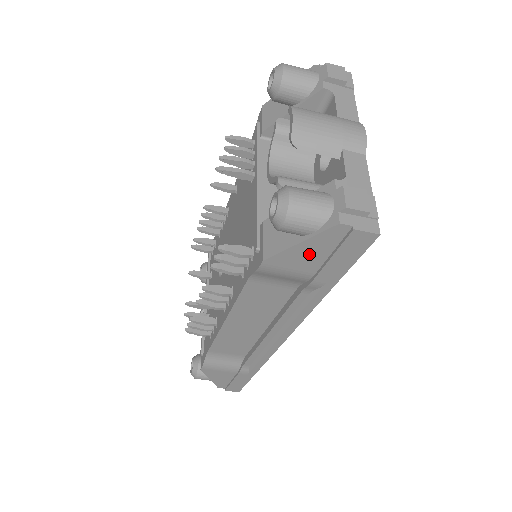
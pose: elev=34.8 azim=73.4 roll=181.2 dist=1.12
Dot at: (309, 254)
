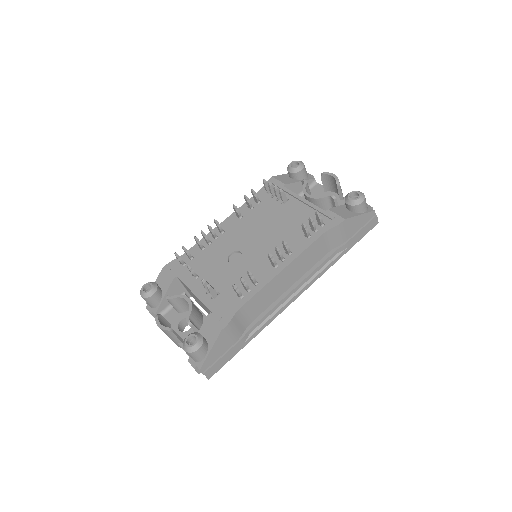
Dot at: (357, 224)
